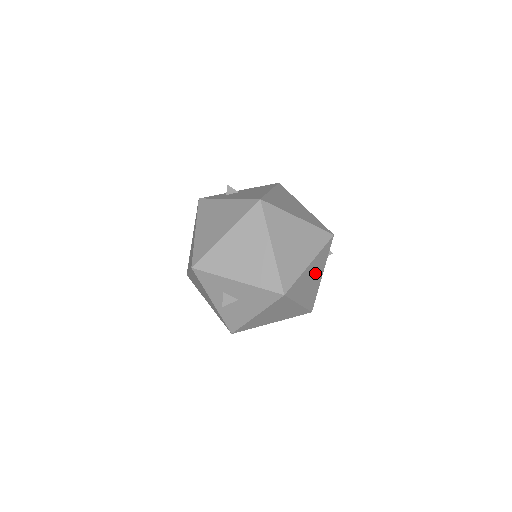
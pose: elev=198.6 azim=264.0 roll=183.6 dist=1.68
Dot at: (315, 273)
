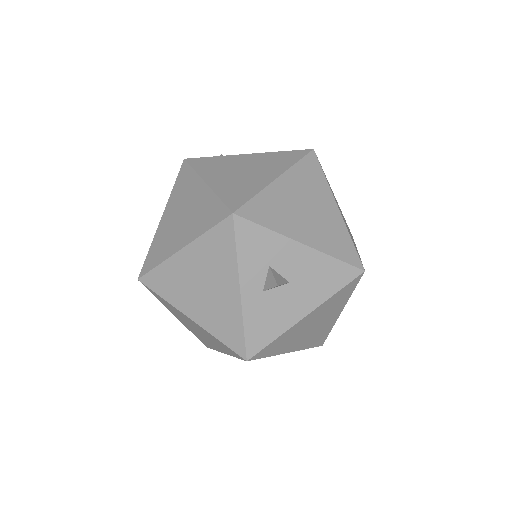
Dot at: occluded
